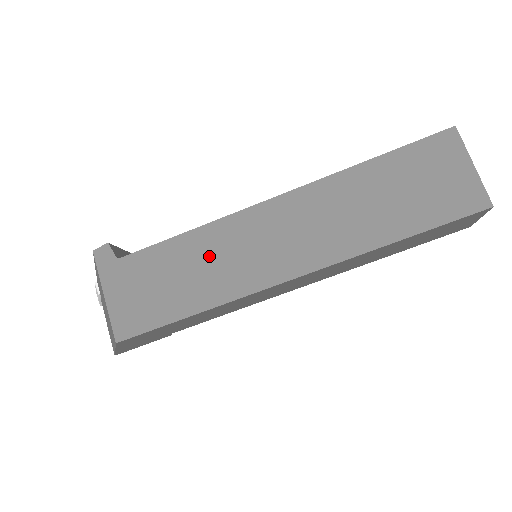
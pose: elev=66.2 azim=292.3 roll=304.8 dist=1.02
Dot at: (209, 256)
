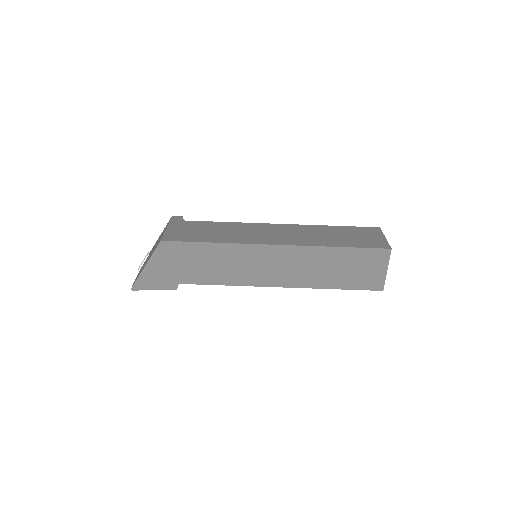
Dot at: (235, 230)
